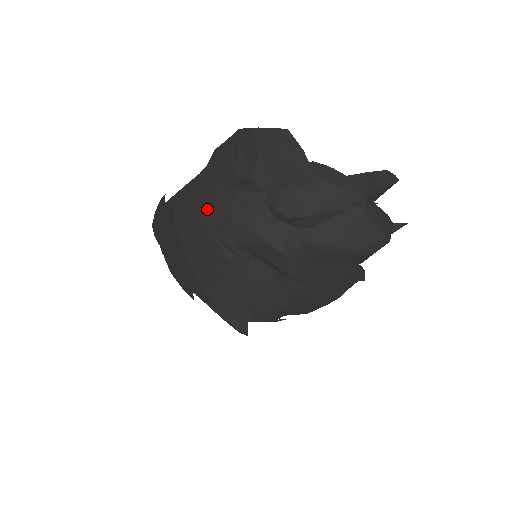
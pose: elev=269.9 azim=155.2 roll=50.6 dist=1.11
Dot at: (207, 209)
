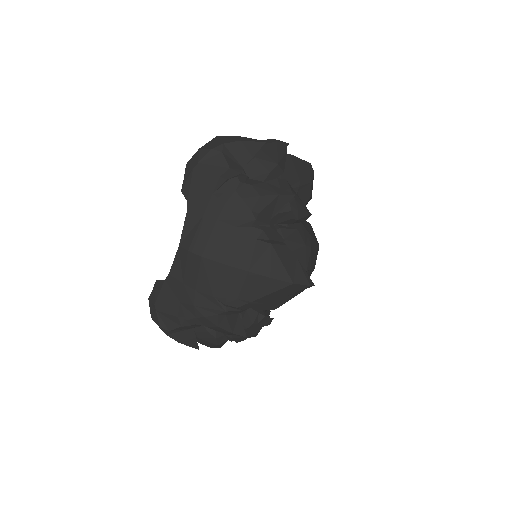
Dot at: (219, 216)
